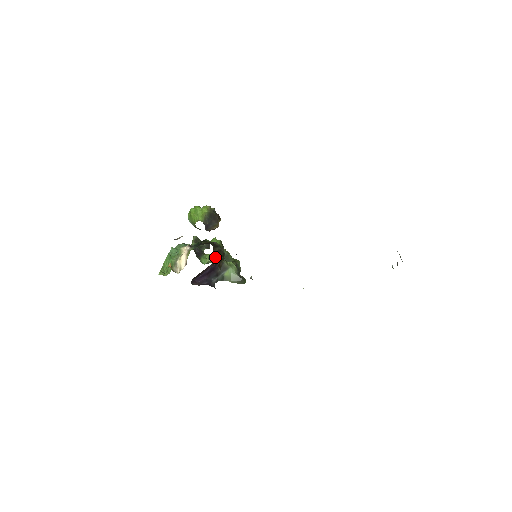
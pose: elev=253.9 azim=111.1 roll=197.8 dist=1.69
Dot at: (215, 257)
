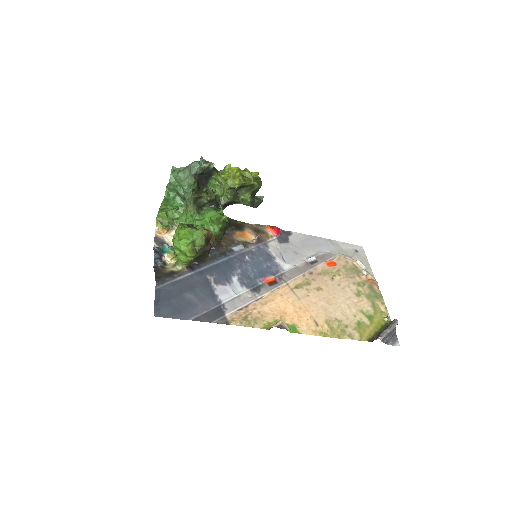
Dot at: (224, 196)
